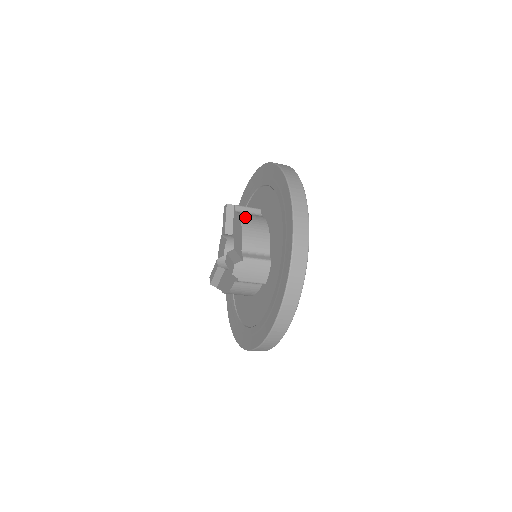
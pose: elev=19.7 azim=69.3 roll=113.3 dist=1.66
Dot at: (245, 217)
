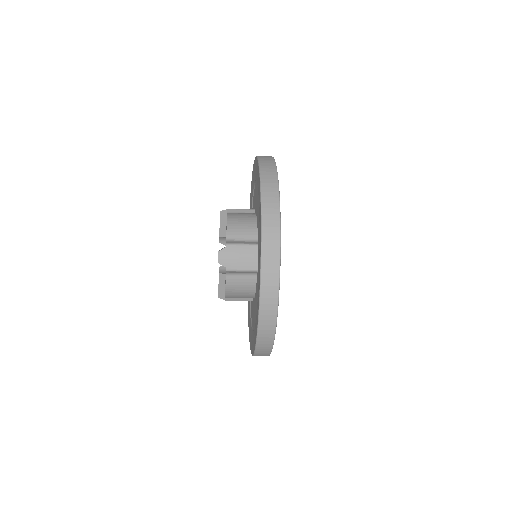
Dot at: (233, 213)
